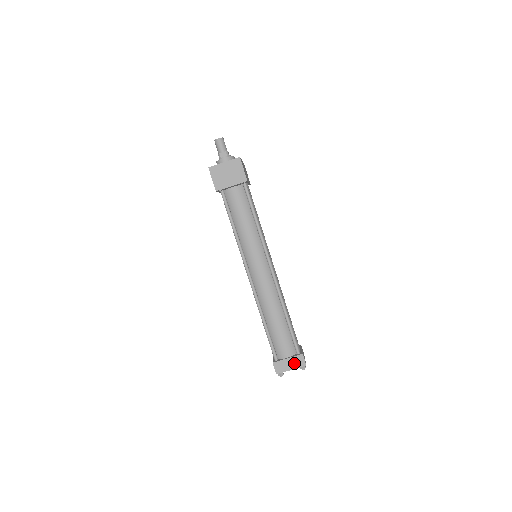
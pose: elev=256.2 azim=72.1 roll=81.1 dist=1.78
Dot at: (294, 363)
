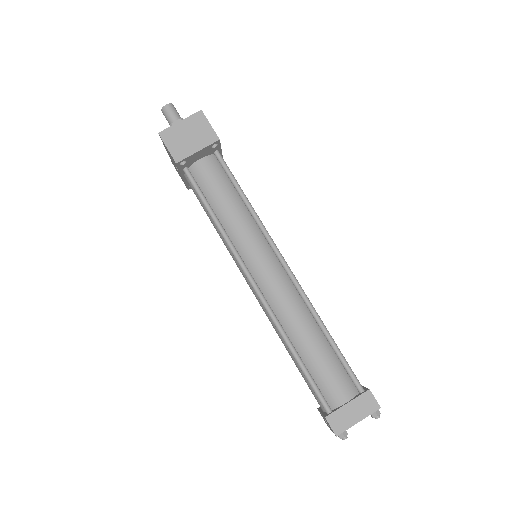
Dot at: (360, 409)
